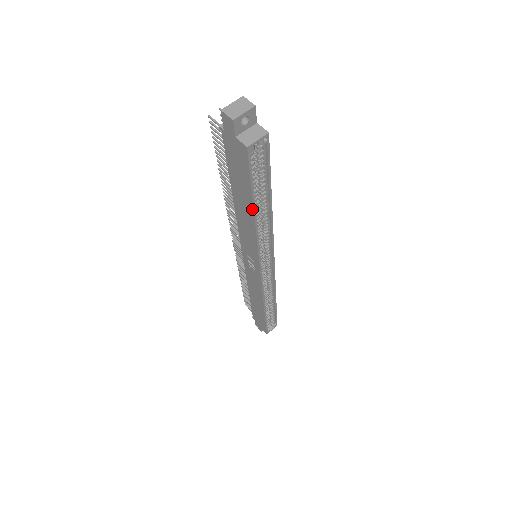
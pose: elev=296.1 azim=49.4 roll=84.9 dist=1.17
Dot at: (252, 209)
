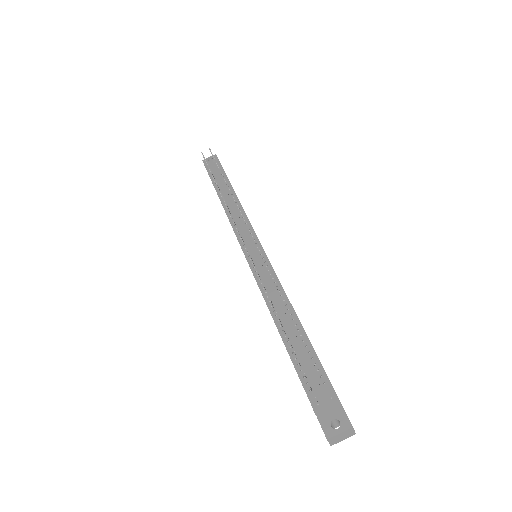
Dot at: occluded
